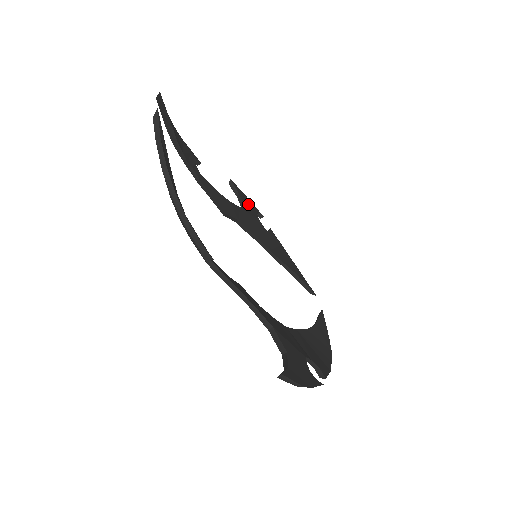
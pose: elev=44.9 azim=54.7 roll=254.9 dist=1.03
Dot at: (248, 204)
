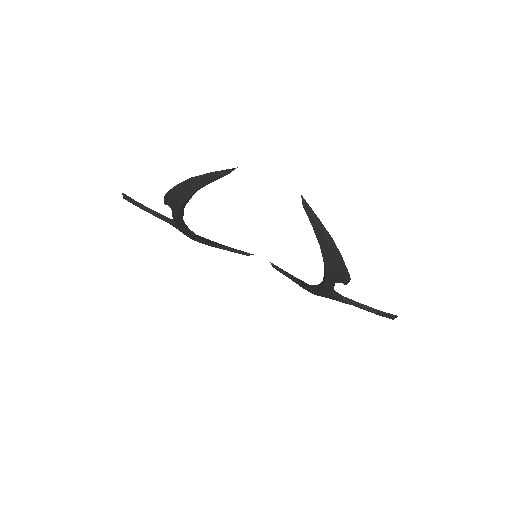
Dot at: occluded
